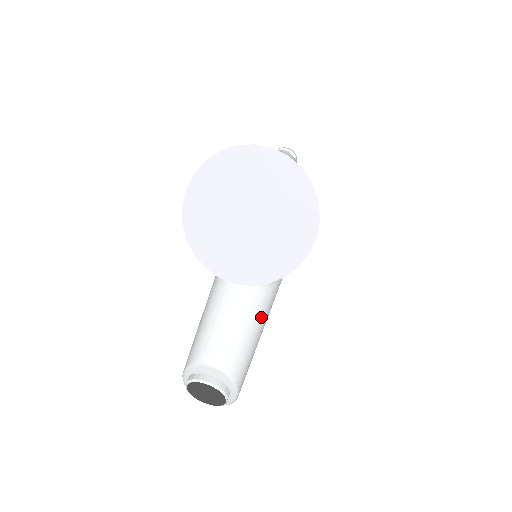
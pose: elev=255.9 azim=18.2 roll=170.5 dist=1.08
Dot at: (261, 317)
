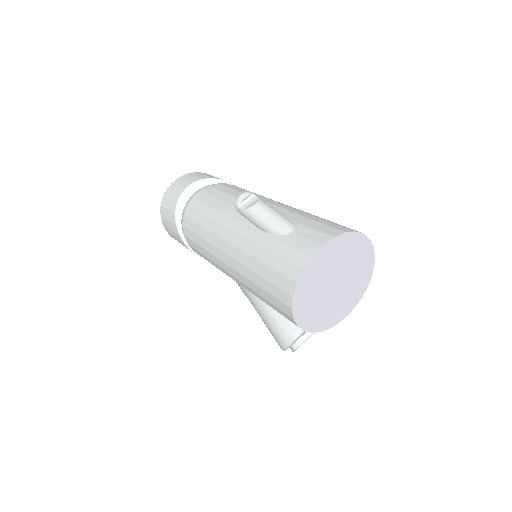
Dot at: occluded
